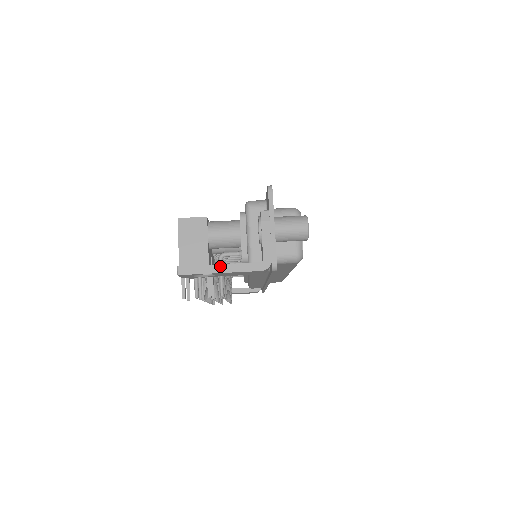
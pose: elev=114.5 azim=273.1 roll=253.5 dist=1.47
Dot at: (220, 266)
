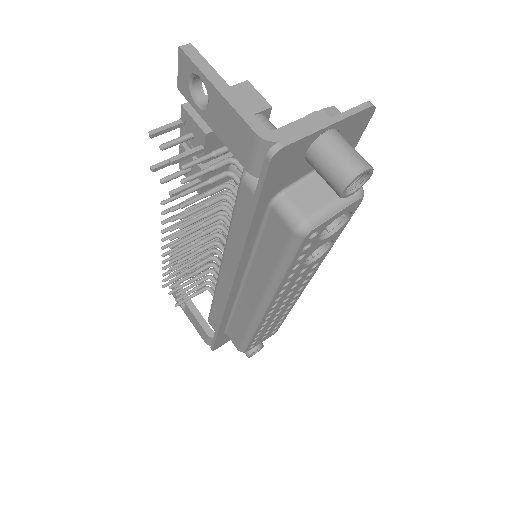
Dot at: (226, 85)
